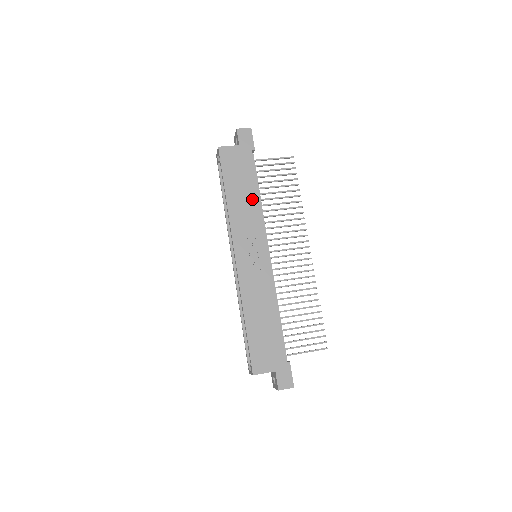
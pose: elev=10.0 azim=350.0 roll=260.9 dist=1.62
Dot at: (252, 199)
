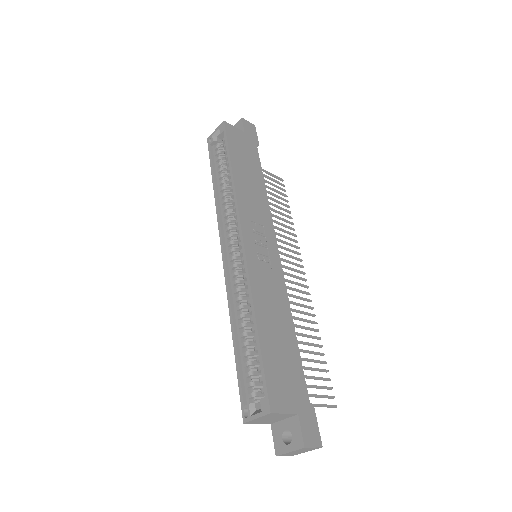
Dot at: (259, 187)
